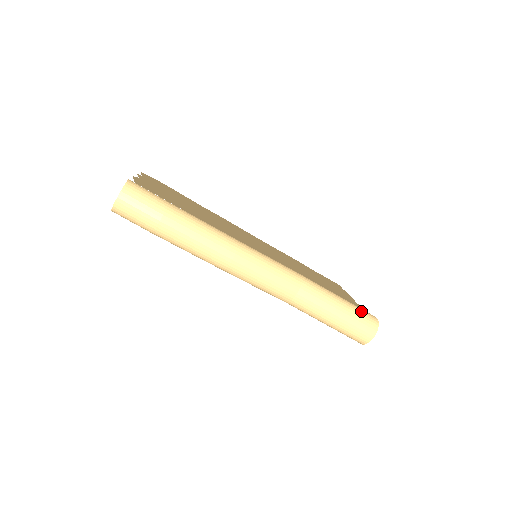
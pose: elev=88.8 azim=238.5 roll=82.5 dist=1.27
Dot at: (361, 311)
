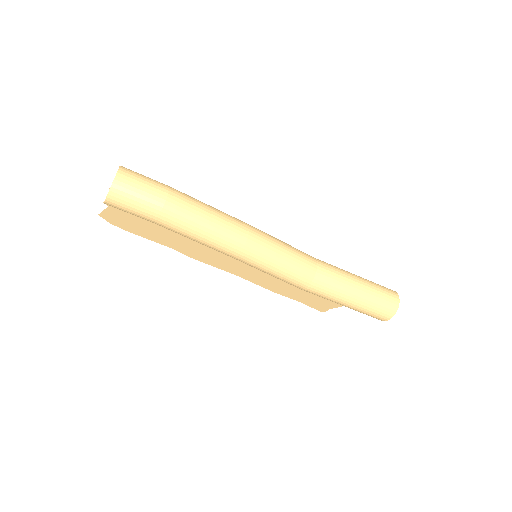
Dot at: (375, 283)
